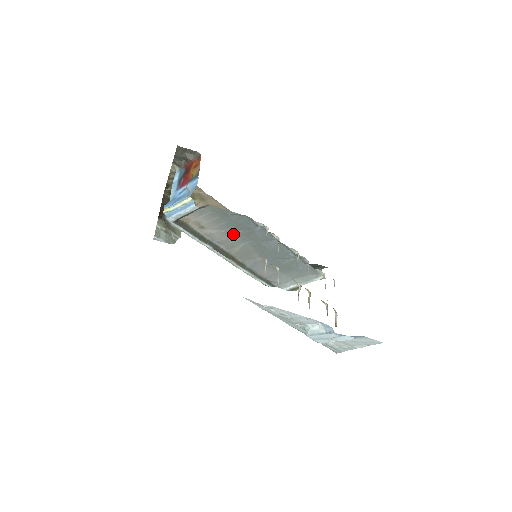
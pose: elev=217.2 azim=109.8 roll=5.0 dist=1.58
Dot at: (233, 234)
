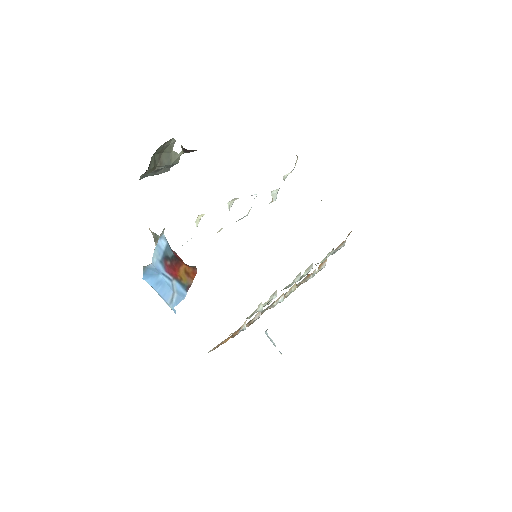
Dot at: occluded
